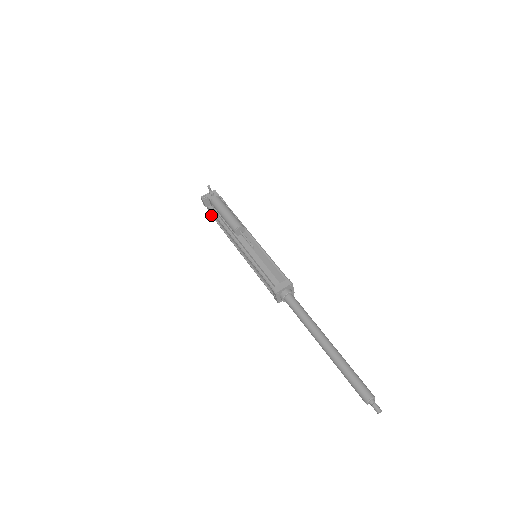
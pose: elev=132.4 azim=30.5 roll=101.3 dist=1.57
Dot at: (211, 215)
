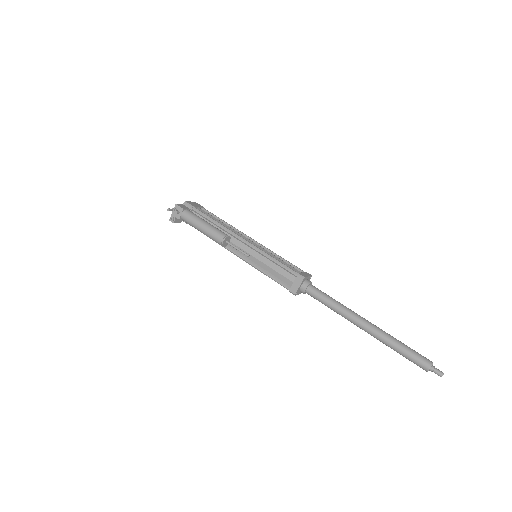
Dot at: occluded
